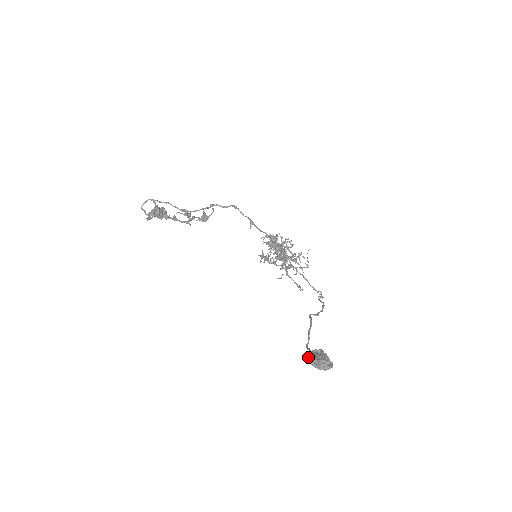
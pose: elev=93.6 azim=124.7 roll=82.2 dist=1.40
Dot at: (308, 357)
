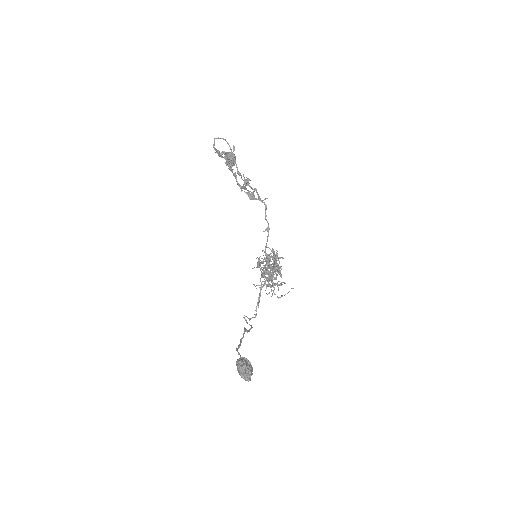
Dot at: (240, 360)
